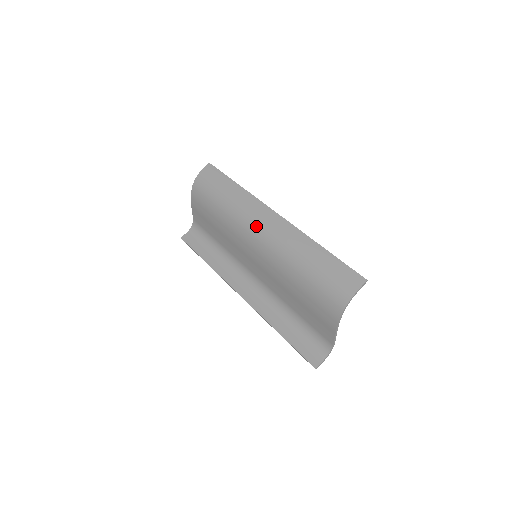
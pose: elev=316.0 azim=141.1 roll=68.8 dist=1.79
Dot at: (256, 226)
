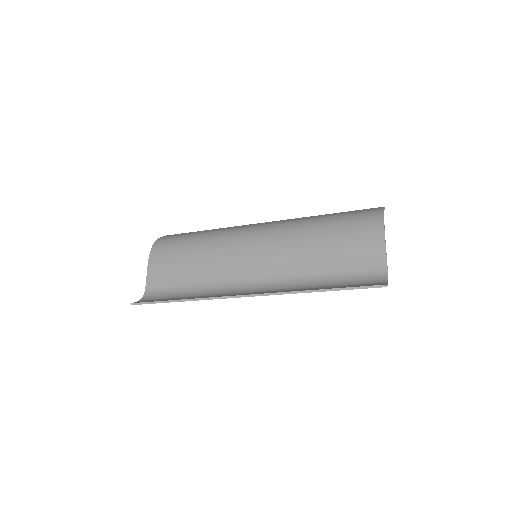
Dot at: (251, 228)
